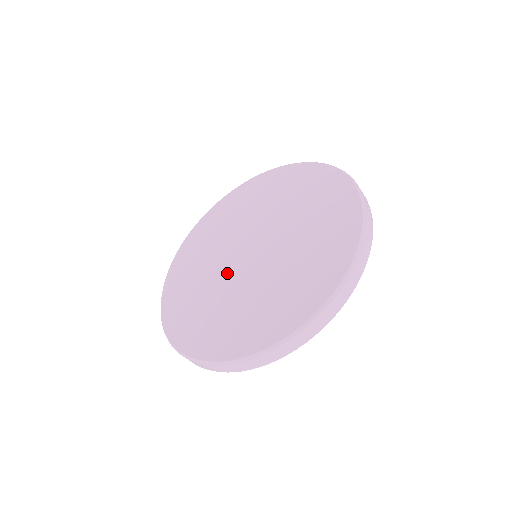
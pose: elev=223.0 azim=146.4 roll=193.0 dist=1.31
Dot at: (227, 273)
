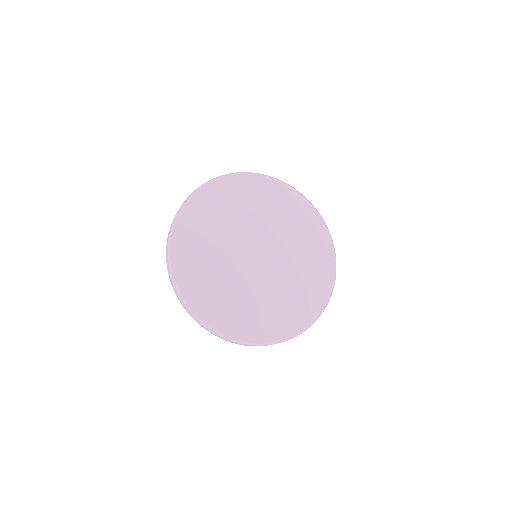
Dot at: (250, 275)
